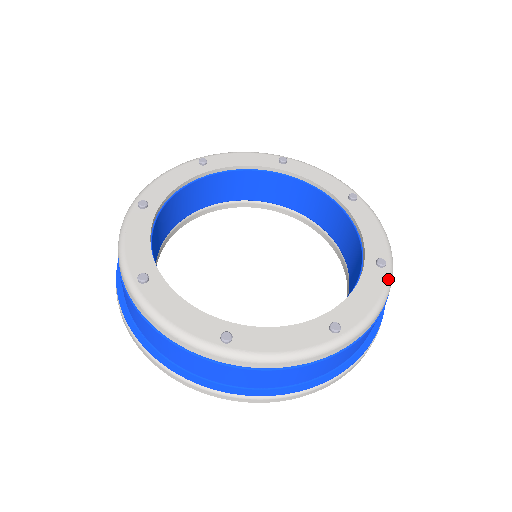
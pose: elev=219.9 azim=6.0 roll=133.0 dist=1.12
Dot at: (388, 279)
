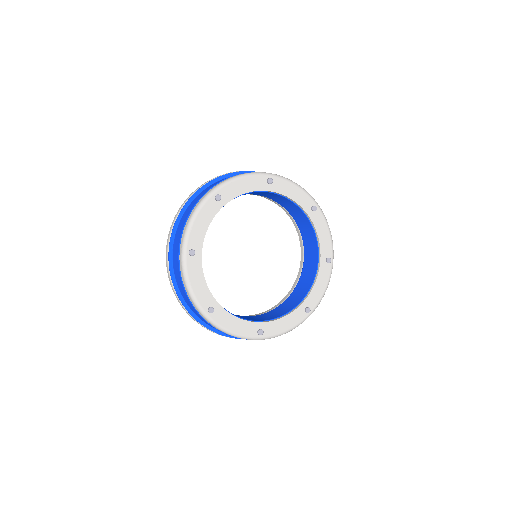
Dot at: (322, 213)
